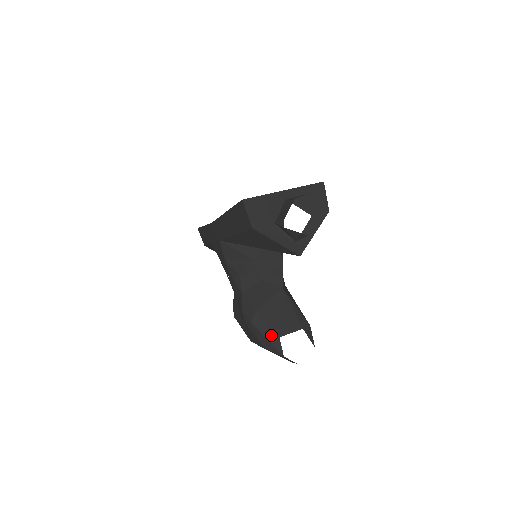
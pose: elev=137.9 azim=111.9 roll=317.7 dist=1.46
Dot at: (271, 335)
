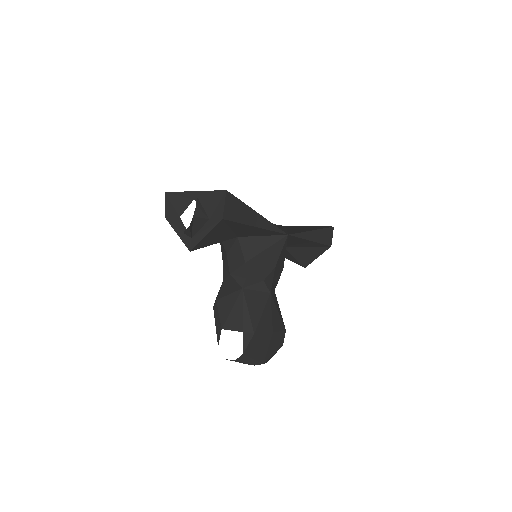
Dot at: (218, 324)
